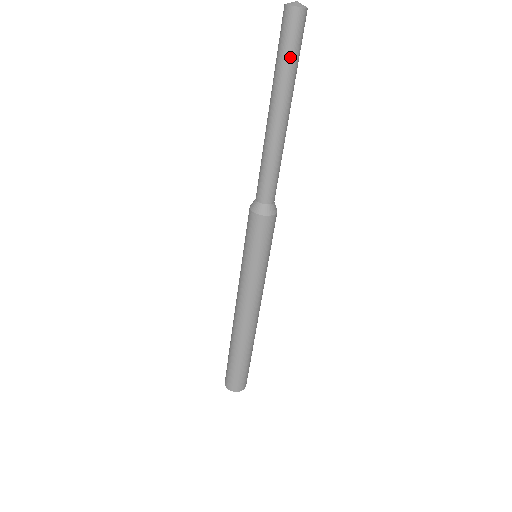
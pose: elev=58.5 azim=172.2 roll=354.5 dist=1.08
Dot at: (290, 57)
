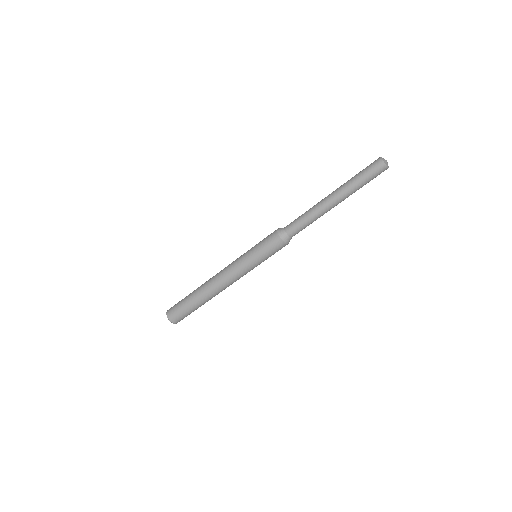
Dot at: occluded
